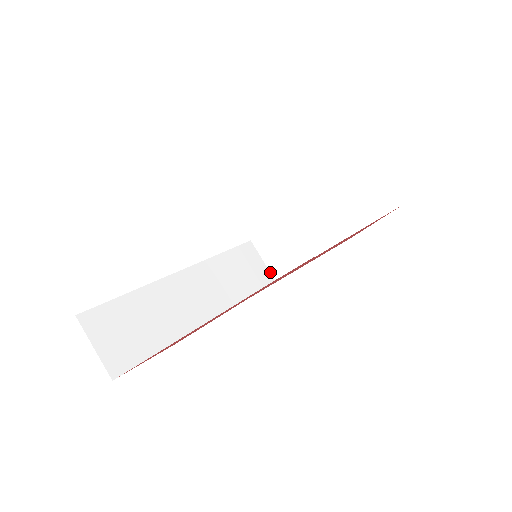
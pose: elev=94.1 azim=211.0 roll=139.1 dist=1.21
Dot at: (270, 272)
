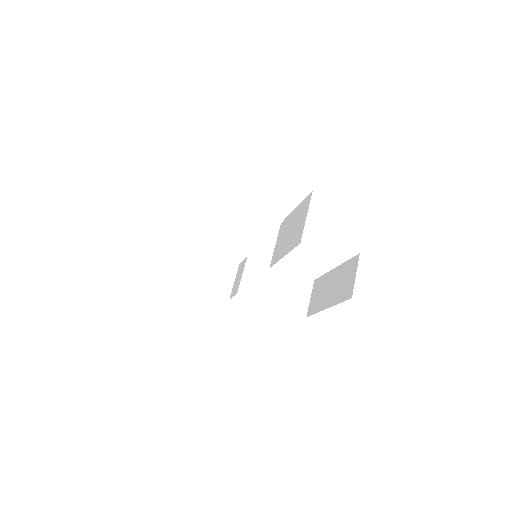
Dot at: (175, 272)
